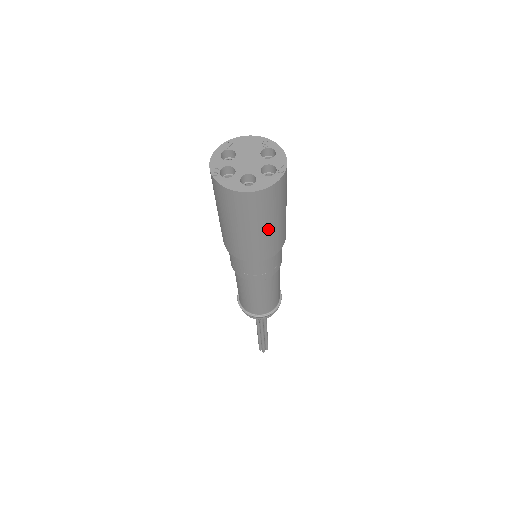
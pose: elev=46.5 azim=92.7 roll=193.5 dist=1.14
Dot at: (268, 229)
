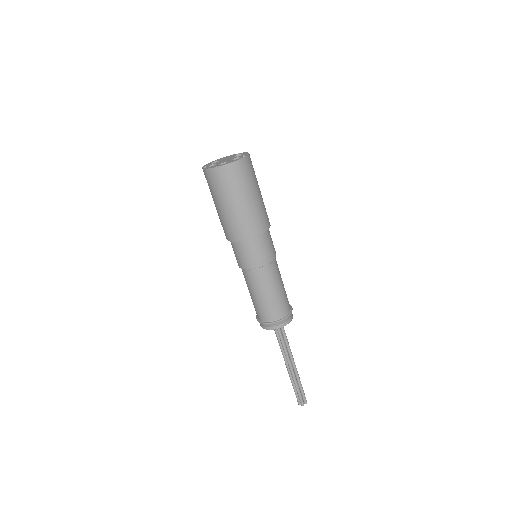
Dot at: (246, 203)
